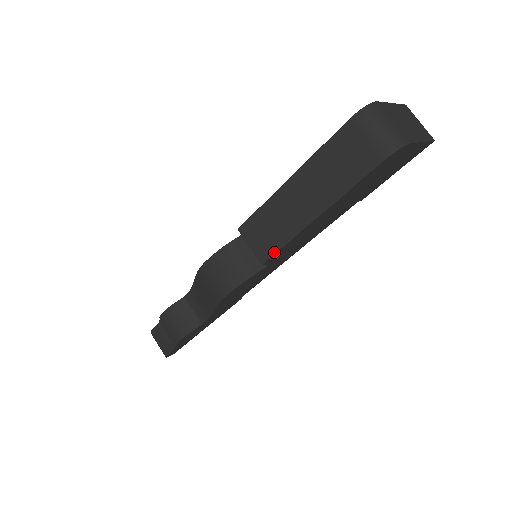
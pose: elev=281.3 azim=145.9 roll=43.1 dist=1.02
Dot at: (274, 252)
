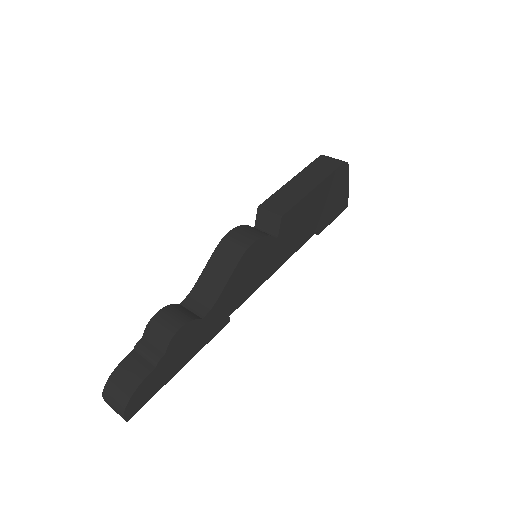
Dot at: (290, 208)
